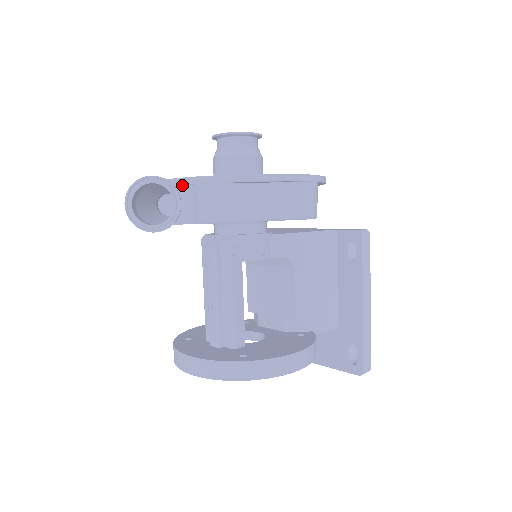
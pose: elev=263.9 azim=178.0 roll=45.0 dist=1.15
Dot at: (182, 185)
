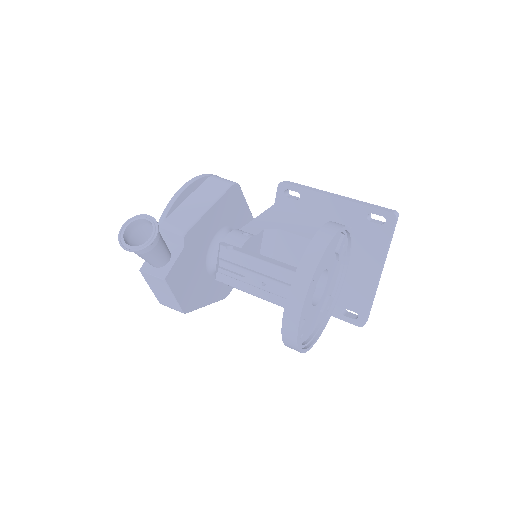
Dot at: occluded
